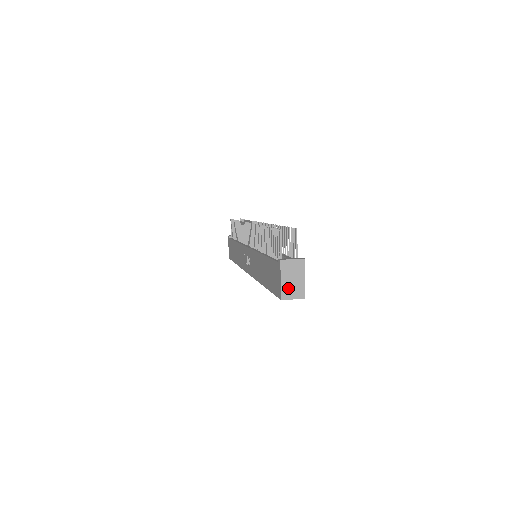
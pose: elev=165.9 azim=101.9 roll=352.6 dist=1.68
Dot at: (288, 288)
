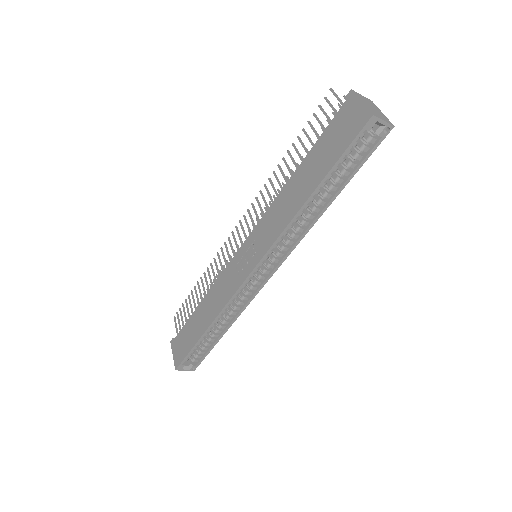
Dot at: (373, 111)
